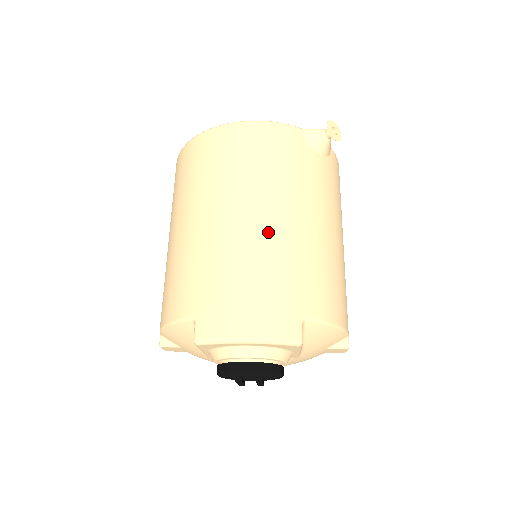
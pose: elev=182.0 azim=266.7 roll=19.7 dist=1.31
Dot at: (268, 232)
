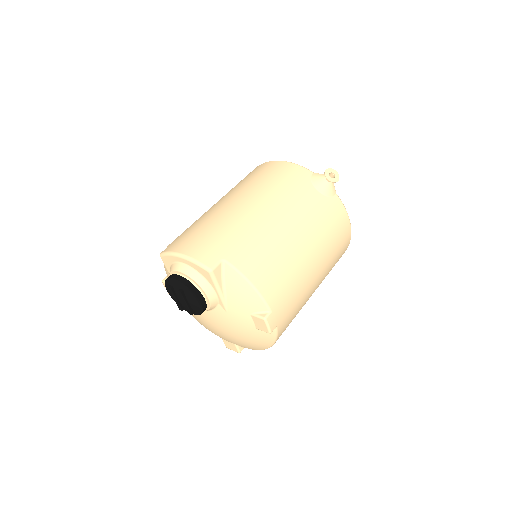
Dot at: (240, 210)
